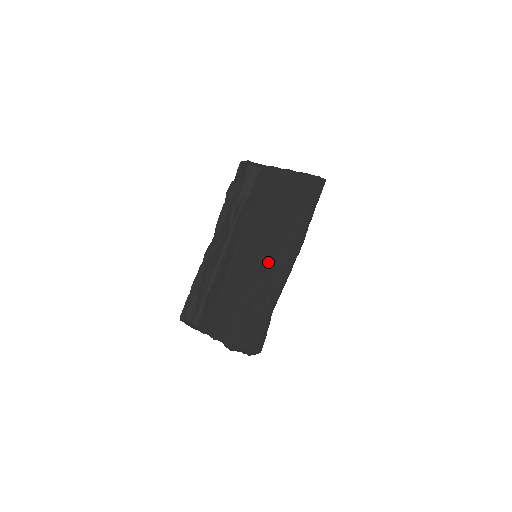
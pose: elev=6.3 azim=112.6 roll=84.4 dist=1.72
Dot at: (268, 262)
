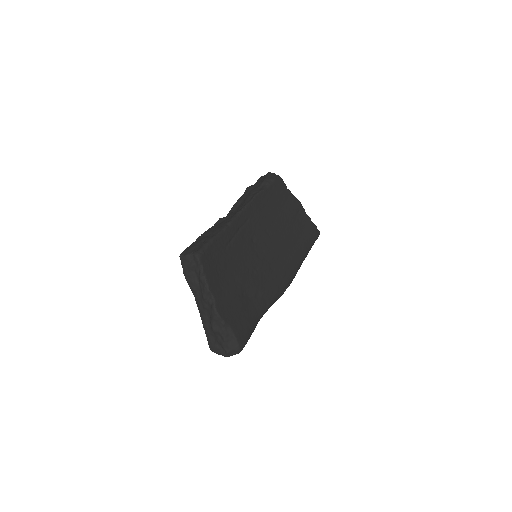
Dot at: (267, 262)
